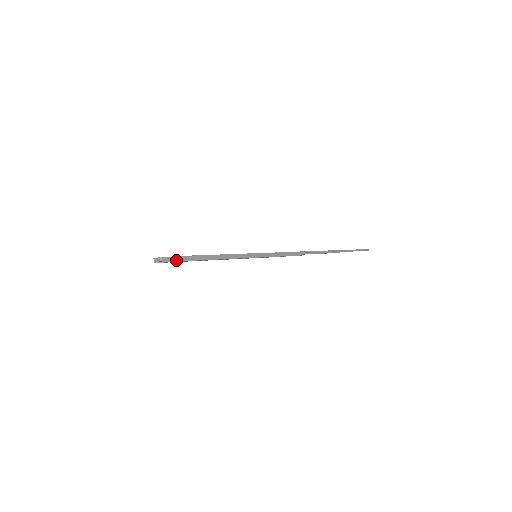
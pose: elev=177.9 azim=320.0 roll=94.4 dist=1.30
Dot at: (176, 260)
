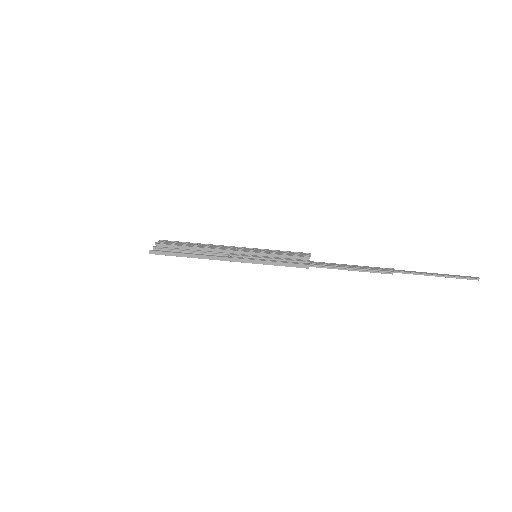
Dot at: (157, 249)
